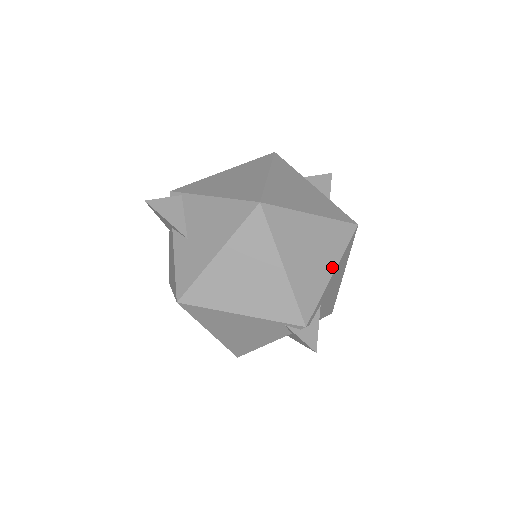
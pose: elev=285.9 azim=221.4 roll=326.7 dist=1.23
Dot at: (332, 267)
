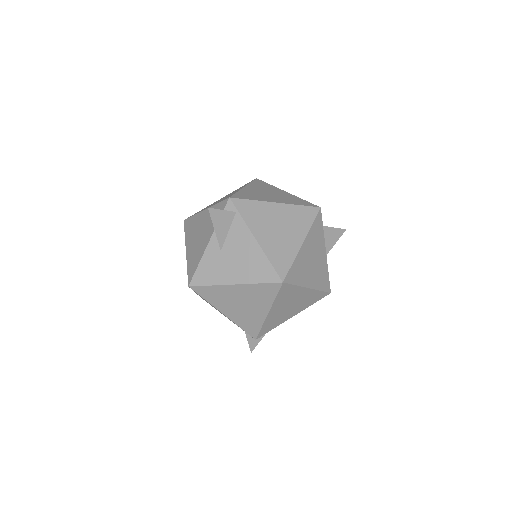
Dot at: (296, 313)
